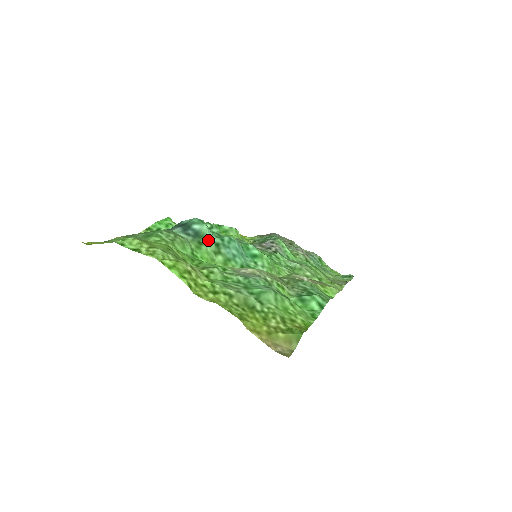
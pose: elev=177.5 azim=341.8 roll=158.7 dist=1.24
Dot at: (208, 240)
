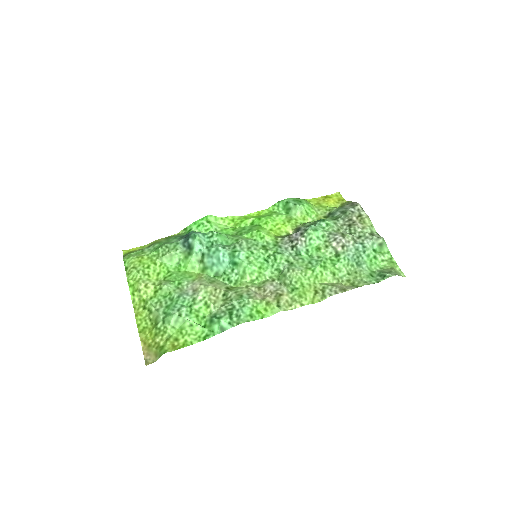
Dot at: (194, 252)
